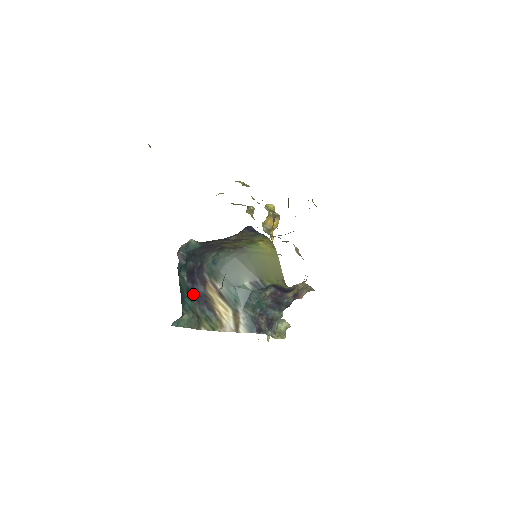
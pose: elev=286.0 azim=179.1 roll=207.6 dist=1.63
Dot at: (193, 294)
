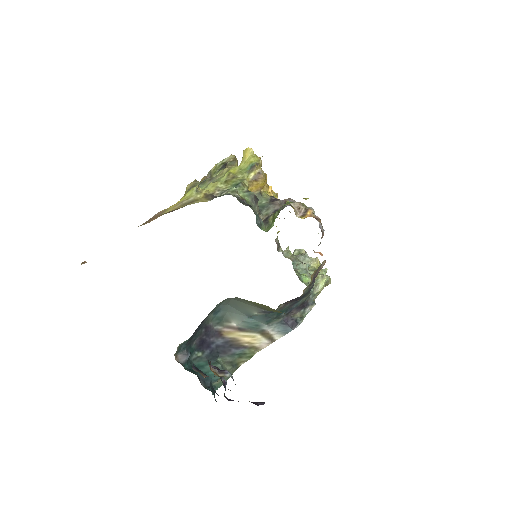
Dot at: (215, 352)
